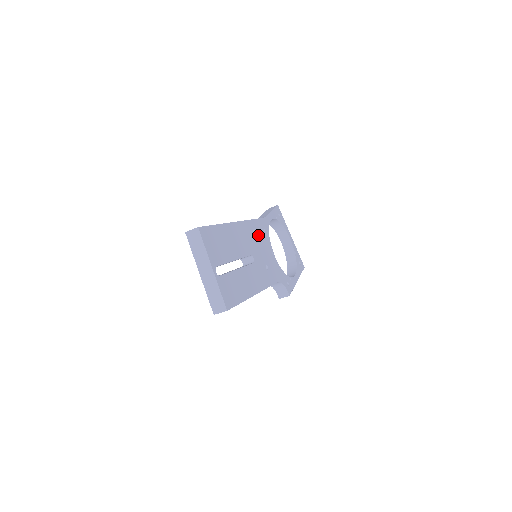
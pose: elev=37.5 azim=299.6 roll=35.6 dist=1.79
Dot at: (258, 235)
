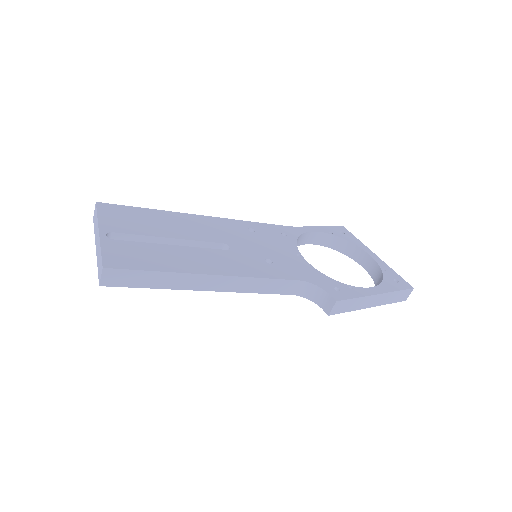
Dot at: (261, 234)
